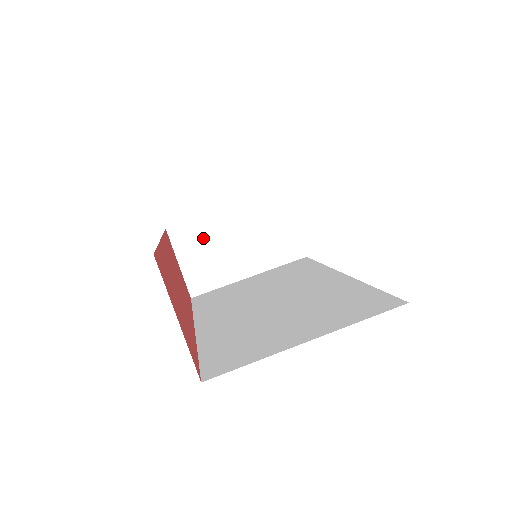
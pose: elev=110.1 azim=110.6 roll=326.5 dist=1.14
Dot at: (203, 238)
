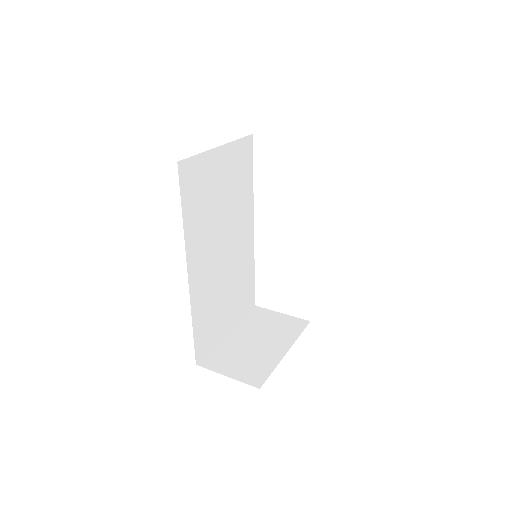
Dot at: (229, 354)
